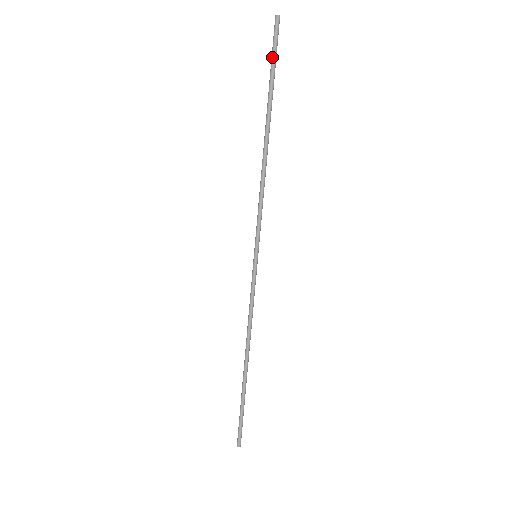
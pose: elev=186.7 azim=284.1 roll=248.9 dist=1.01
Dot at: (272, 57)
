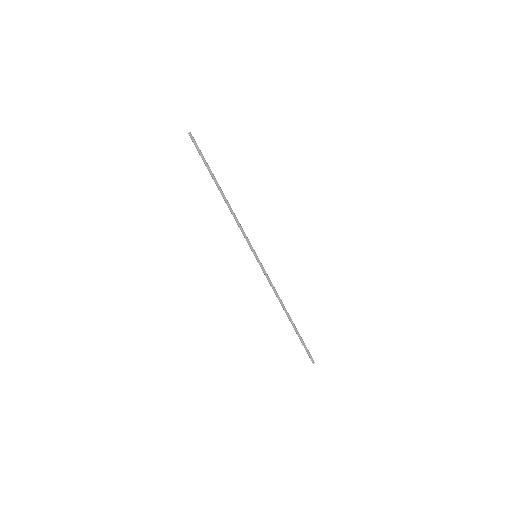
Dot at: (199, 154)
